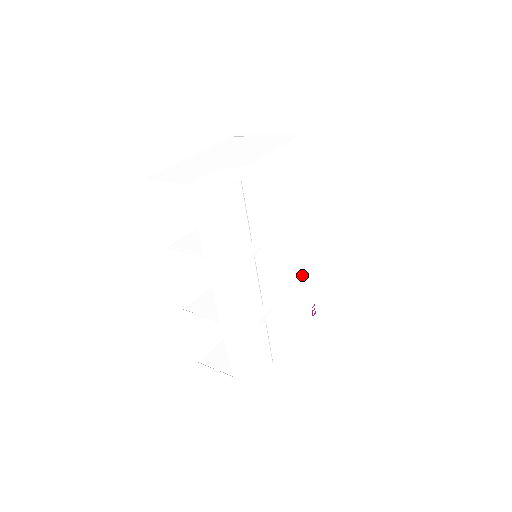
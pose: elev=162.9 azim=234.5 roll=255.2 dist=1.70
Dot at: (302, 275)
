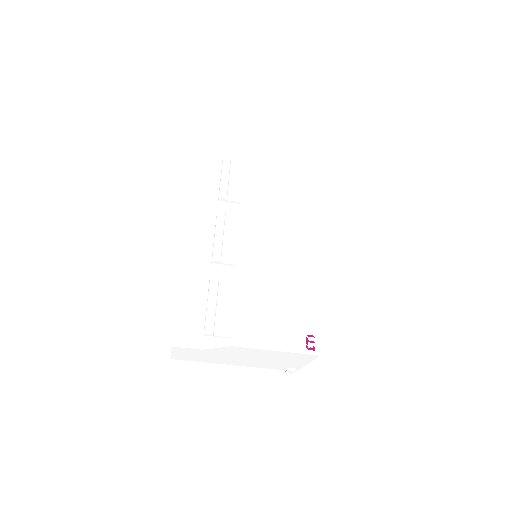
Dot at: (295, 282)
